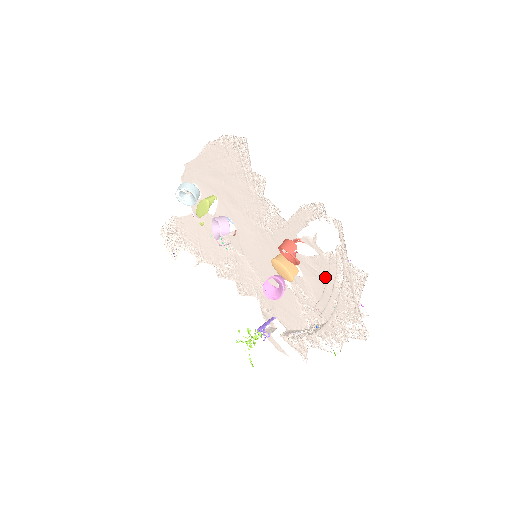
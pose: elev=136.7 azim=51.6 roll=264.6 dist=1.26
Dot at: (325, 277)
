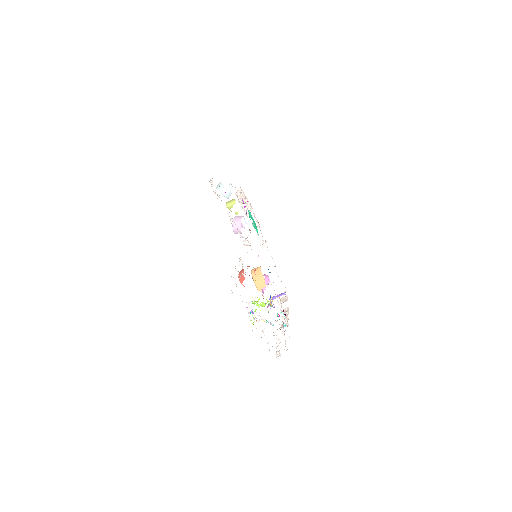
Dot at: (270, 303)
